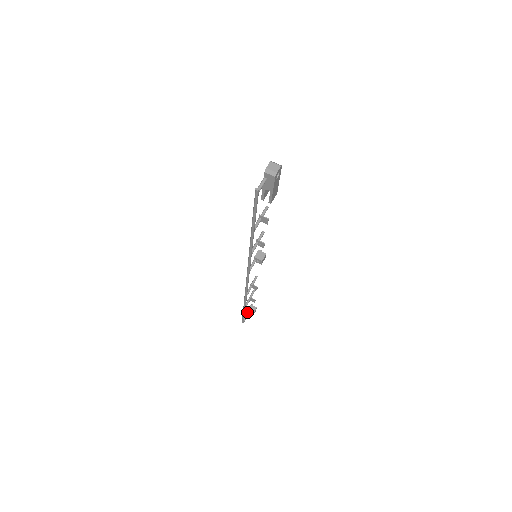
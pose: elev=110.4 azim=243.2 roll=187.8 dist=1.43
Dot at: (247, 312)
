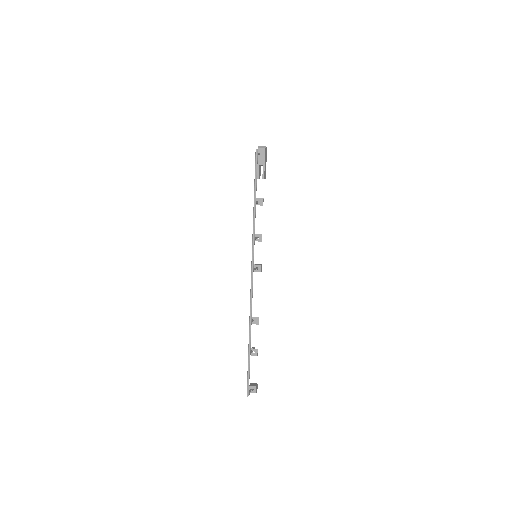
Dot at: (249, 389)
